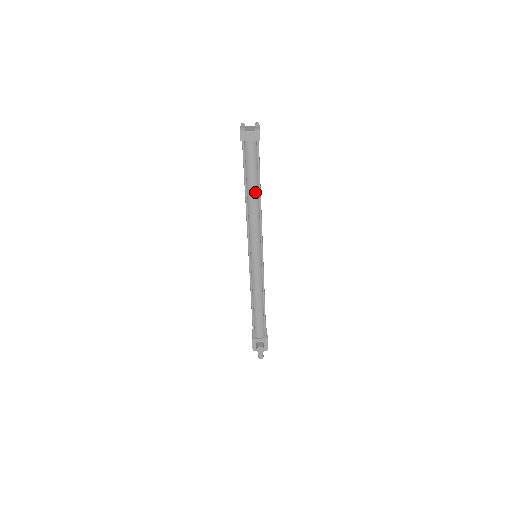
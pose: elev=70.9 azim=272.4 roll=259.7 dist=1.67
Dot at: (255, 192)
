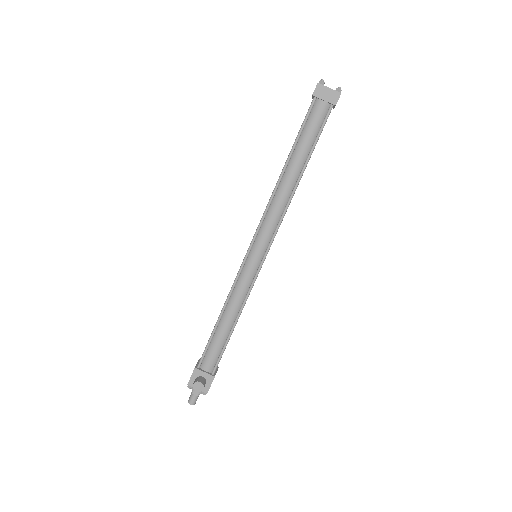
Dot at: (297, 168)
